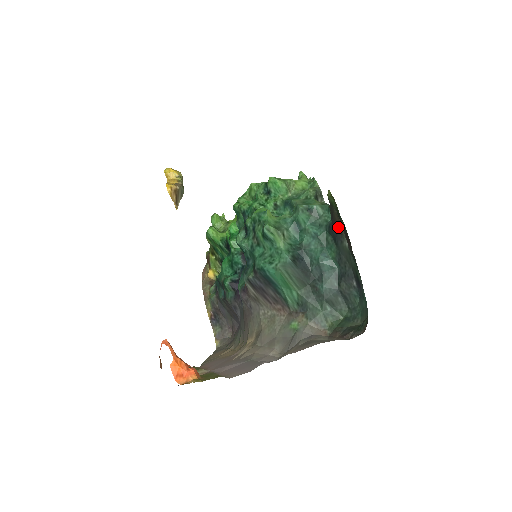
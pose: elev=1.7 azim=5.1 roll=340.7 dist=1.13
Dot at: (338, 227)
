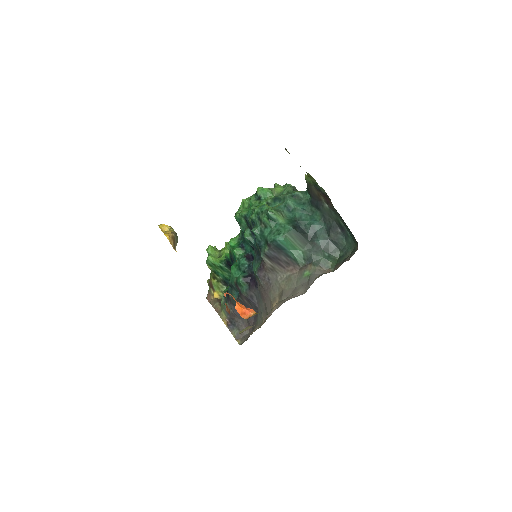
Dot at: (317, 197)
